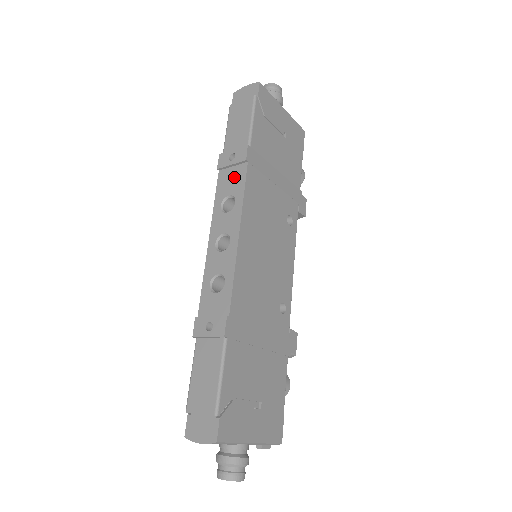
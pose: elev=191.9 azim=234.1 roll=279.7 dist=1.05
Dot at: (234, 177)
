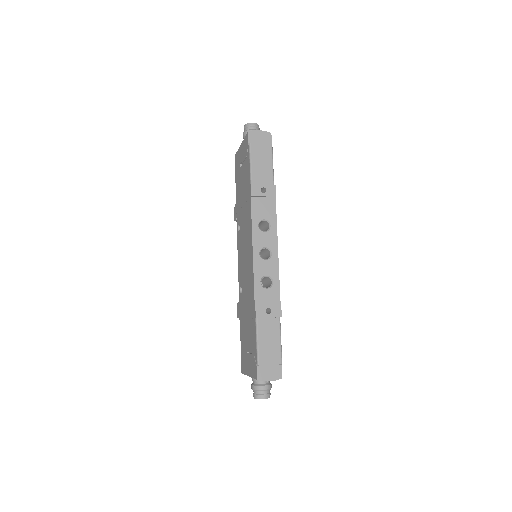
Dot at: (266, 206)
